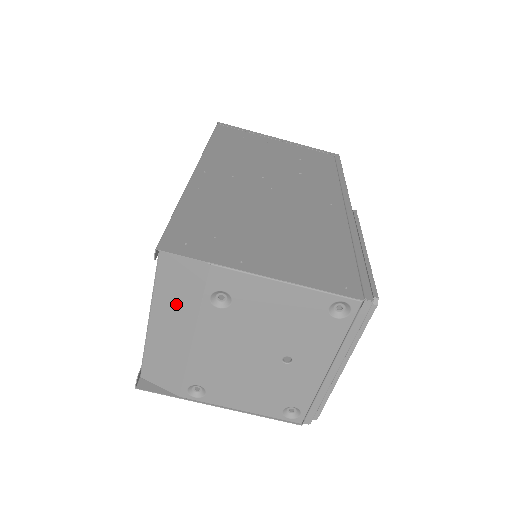
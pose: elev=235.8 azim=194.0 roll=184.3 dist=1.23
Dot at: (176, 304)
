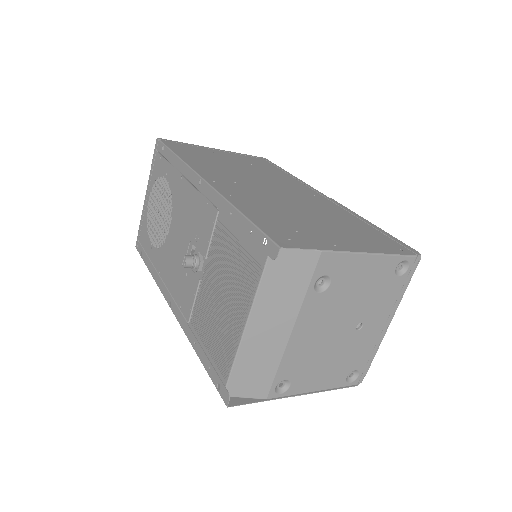
Dot at: (279, 301)
